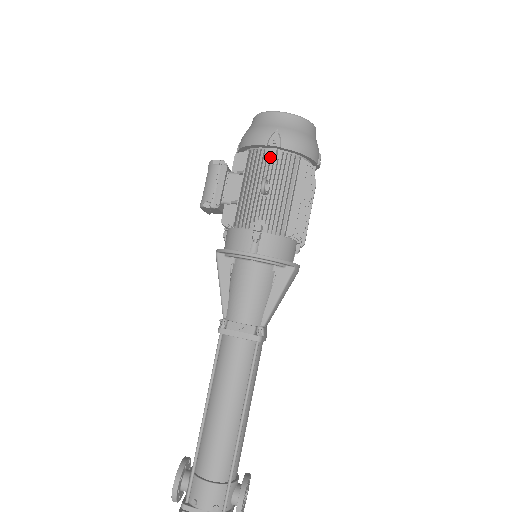
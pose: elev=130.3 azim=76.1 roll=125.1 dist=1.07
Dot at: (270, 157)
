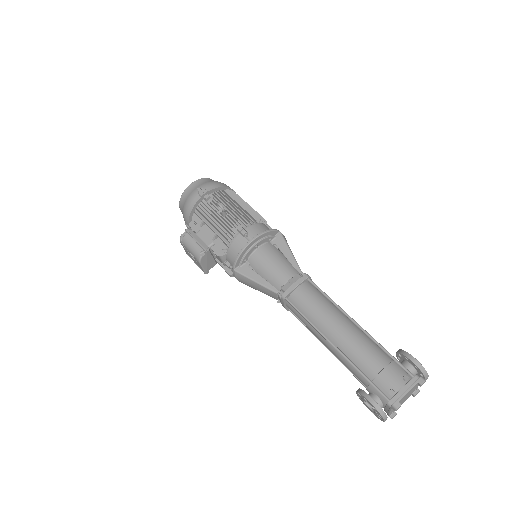
Dot at: (208, 202)
